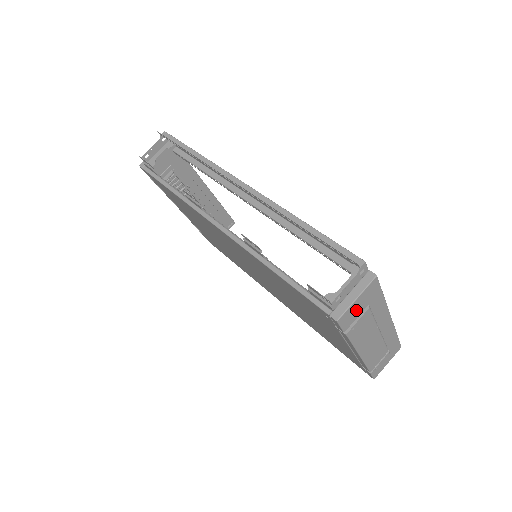
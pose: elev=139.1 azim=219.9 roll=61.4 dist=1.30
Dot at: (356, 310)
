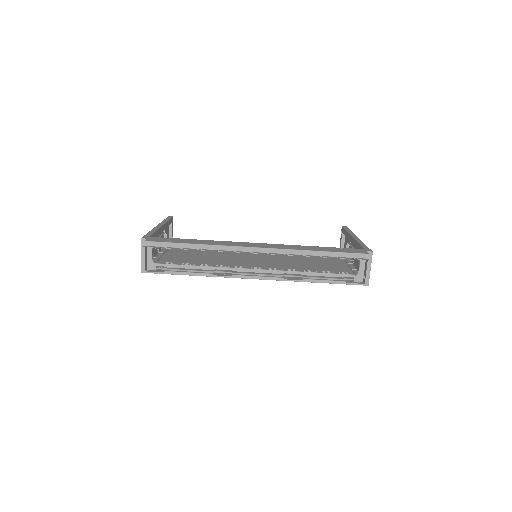
Dot at: occluded
